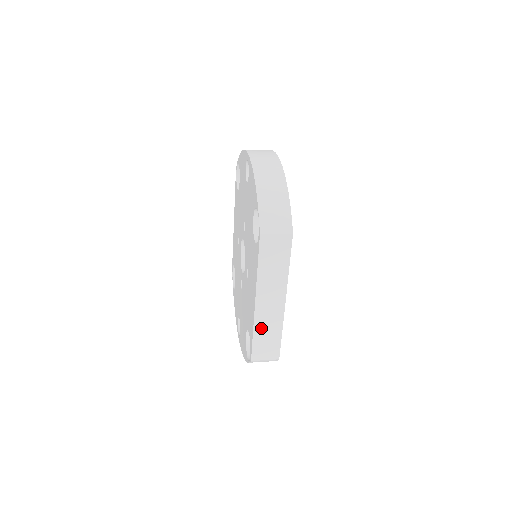
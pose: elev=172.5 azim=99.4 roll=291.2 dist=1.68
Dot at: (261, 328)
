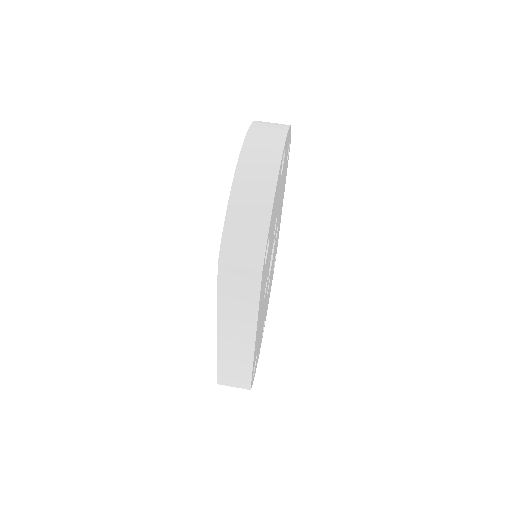
Dot at: (227, 358)
